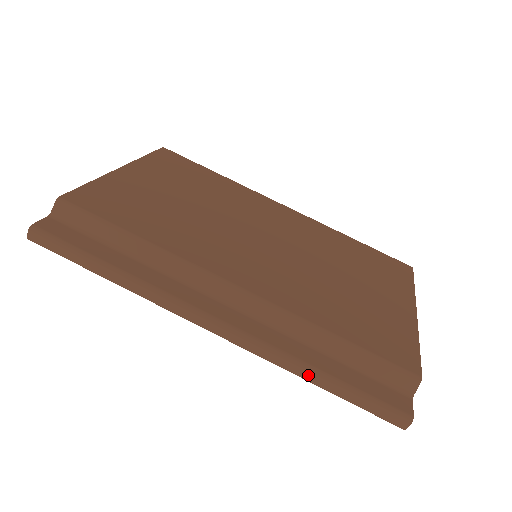
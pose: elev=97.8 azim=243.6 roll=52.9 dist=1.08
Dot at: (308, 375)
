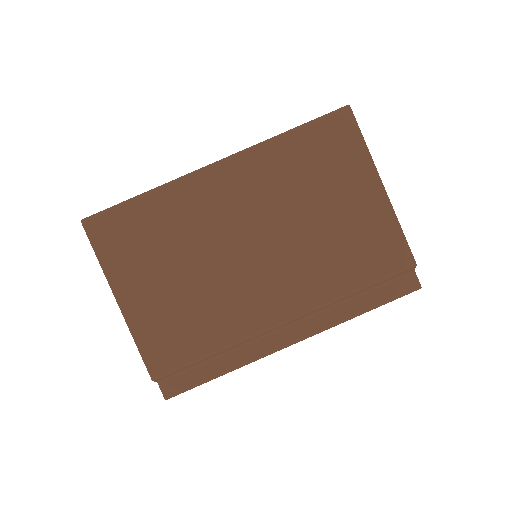
Dot at: (356, 316)
